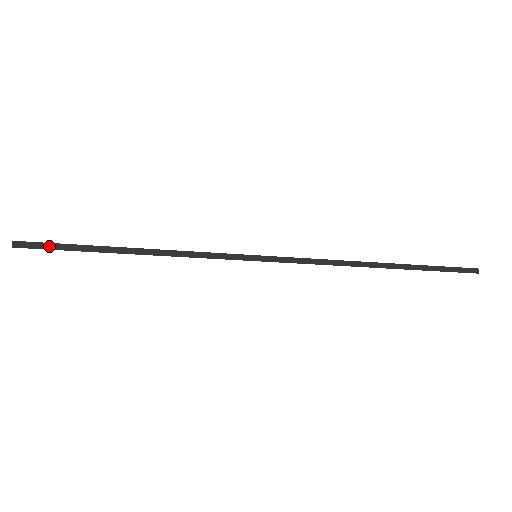
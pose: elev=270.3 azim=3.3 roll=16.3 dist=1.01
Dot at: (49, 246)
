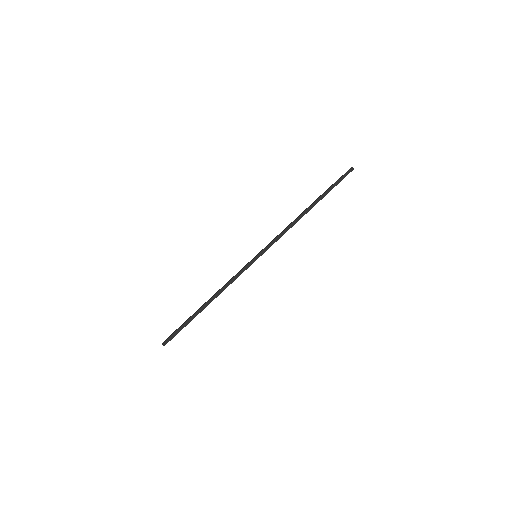
Dot at: (176, 333)
